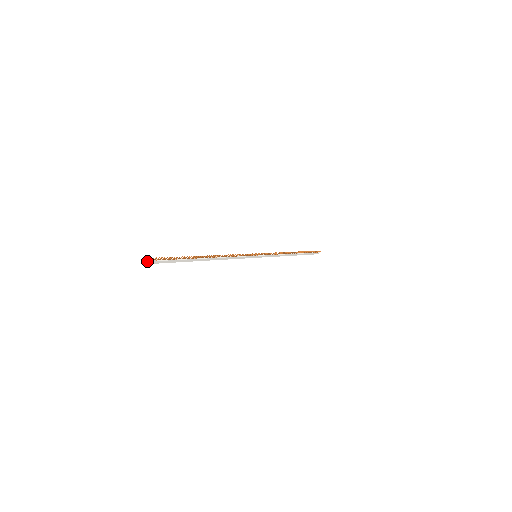
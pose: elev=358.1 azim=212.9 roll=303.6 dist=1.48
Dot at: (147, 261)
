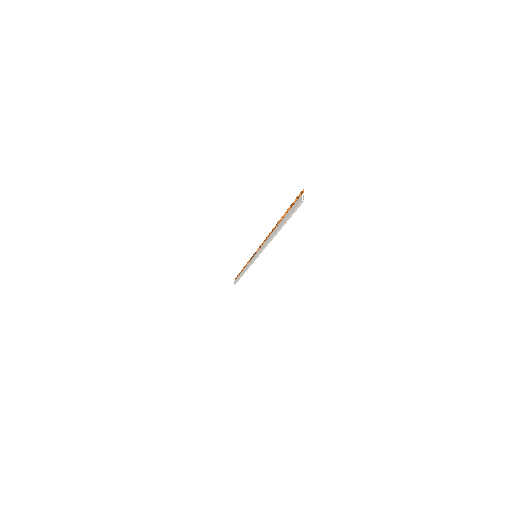
Dot at: (302, 196)
